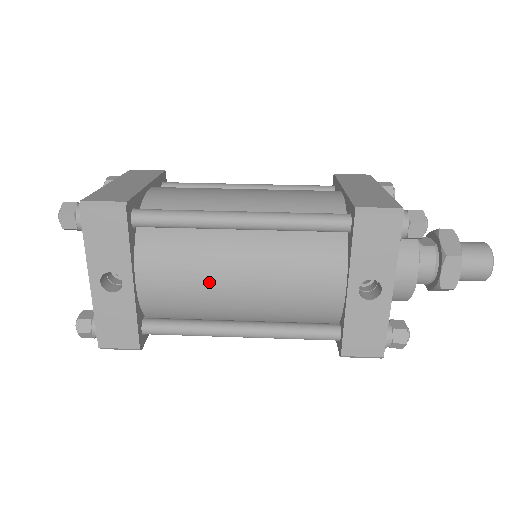
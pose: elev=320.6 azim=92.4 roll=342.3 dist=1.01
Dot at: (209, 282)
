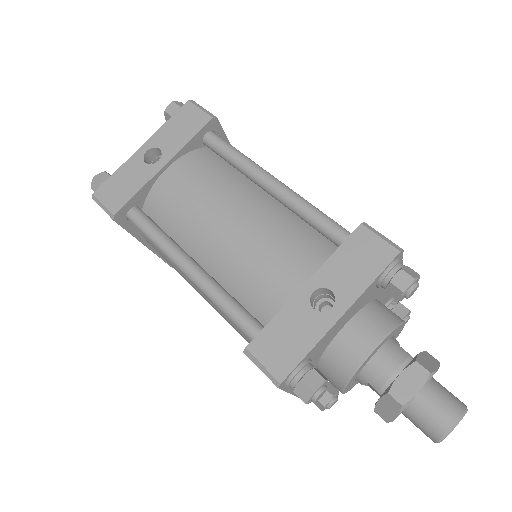
Dot at: (210, 204)
